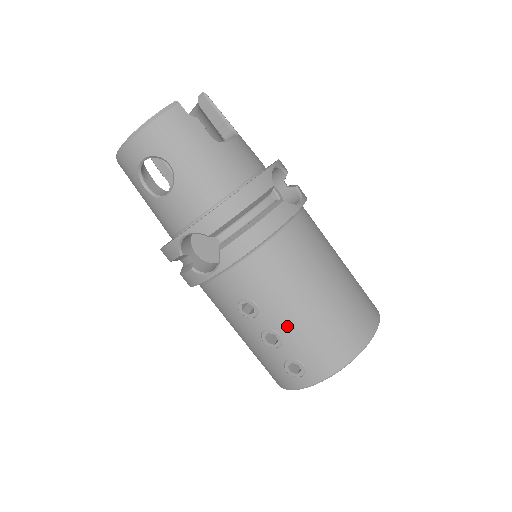
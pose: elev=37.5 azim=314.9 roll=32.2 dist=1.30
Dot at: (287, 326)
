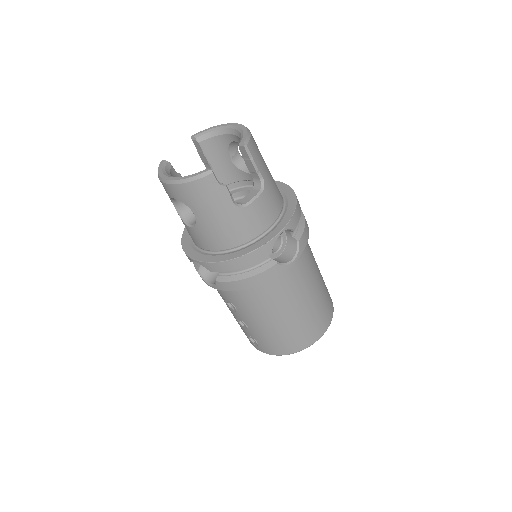
Dot at: (253, 326)
